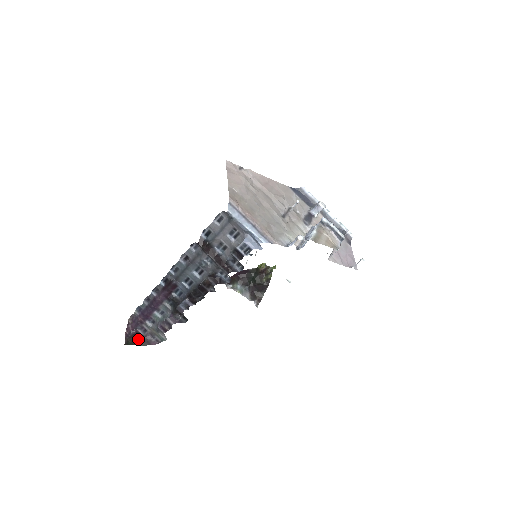
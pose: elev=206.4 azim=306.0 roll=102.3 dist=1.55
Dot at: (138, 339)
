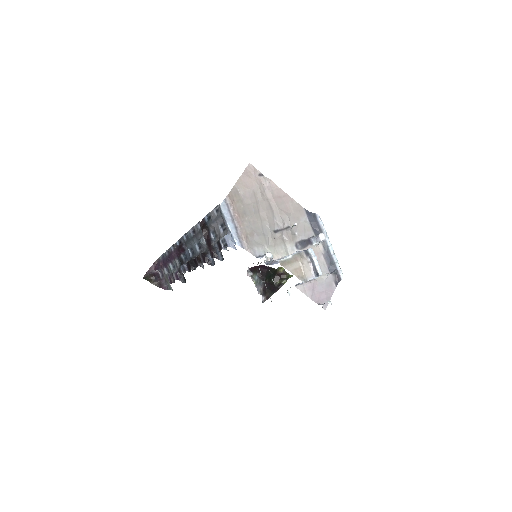
Dot at: (155, 279)
